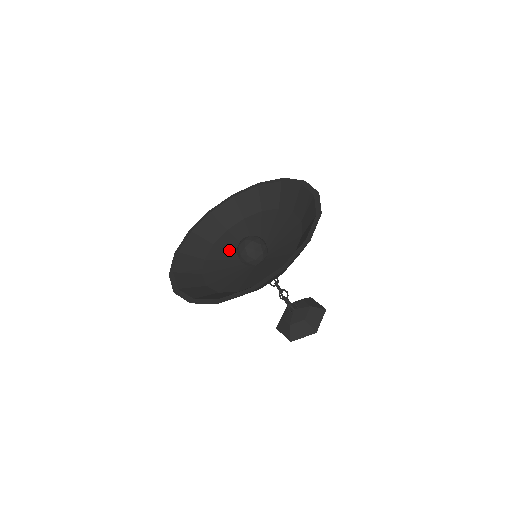
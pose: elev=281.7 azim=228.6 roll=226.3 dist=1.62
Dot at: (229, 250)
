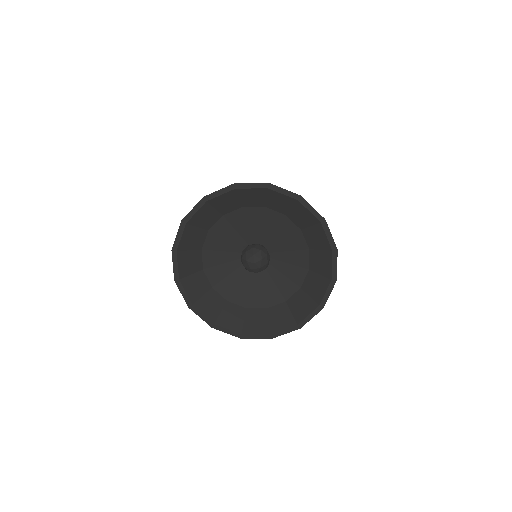
Dot at: (223, 264)
